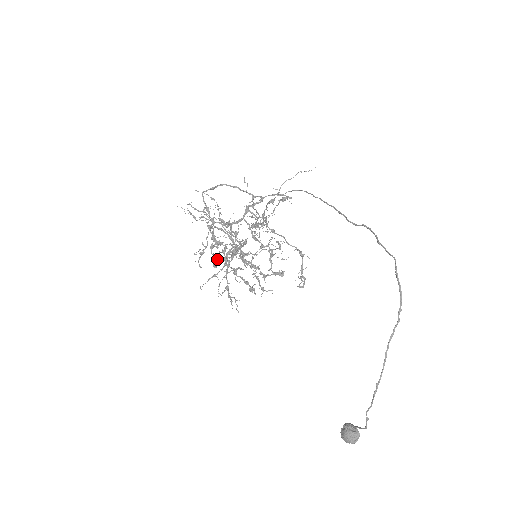
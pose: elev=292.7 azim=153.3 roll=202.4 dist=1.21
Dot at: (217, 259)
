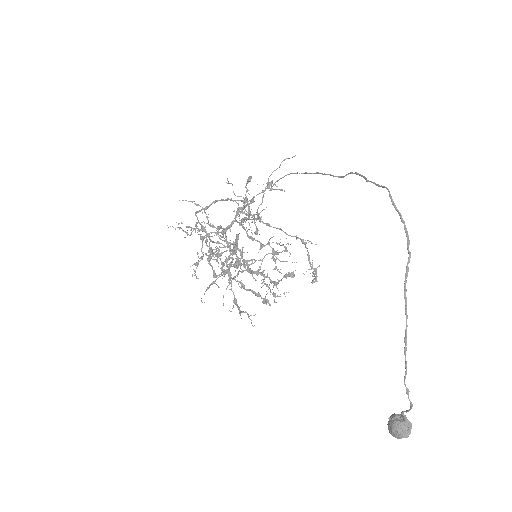
Dot at: (208, 260)
